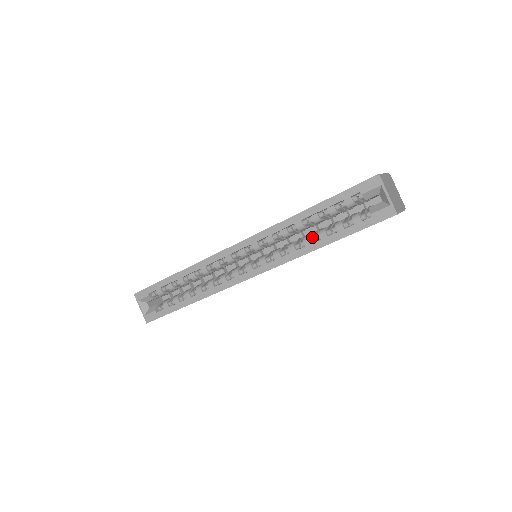
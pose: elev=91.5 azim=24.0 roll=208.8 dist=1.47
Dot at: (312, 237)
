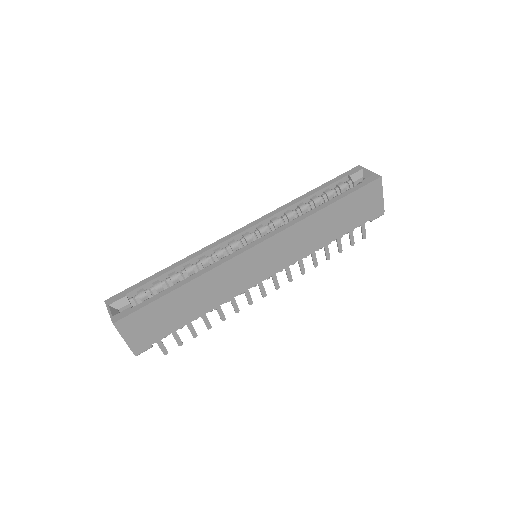
Dot at: occluded
